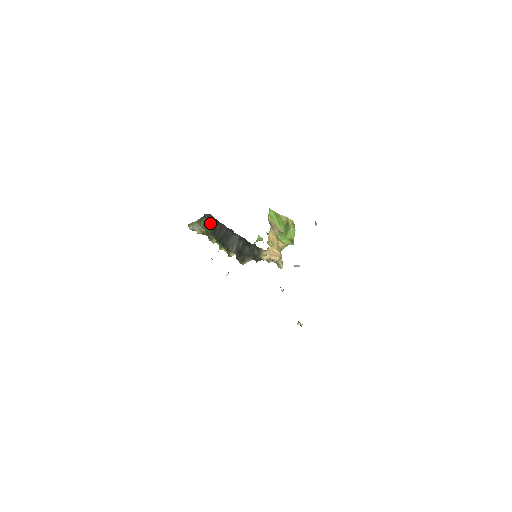
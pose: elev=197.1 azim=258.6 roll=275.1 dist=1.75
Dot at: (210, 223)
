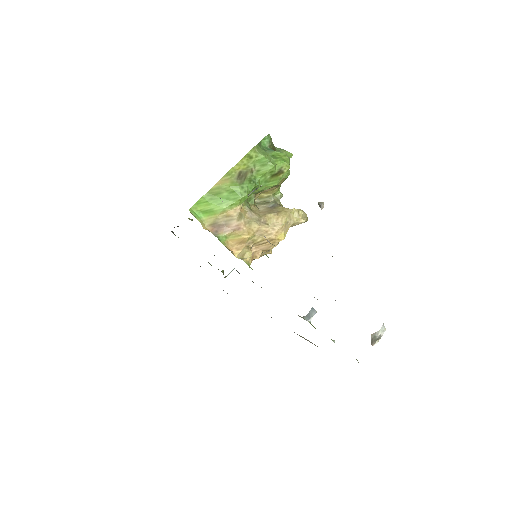
Dot at: occluded
